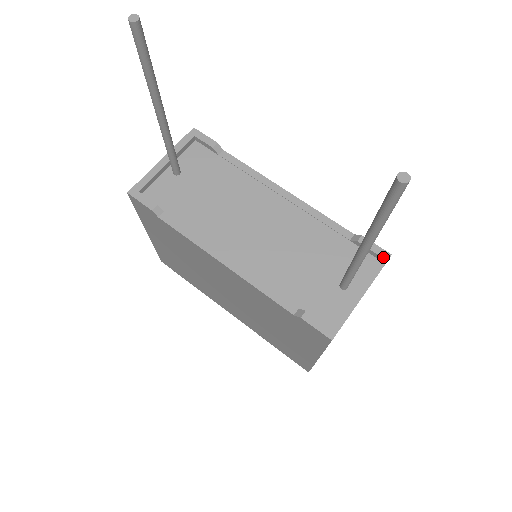
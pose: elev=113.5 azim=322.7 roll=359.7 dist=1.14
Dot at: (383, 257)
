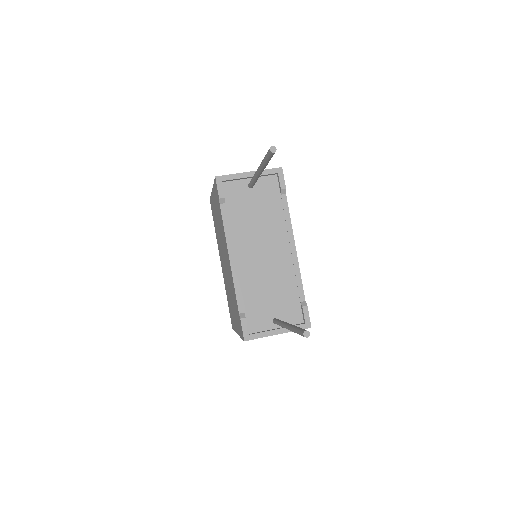
Dot at: (306, 325)
